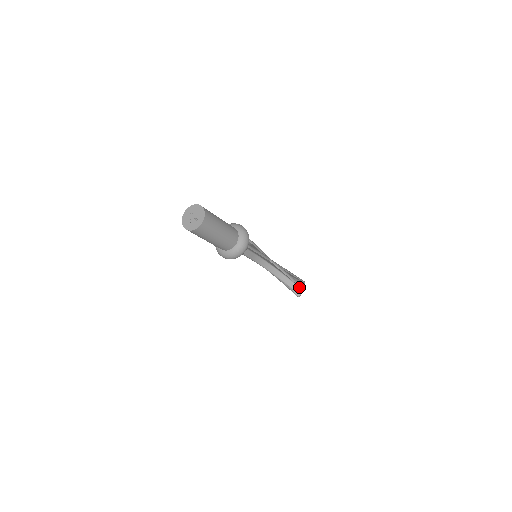
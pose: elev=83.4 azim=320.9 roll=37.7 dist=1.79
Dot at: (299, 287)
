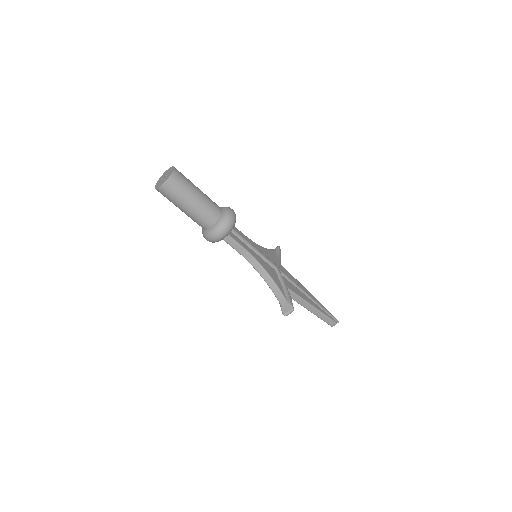
Dot at: (288, 305)
